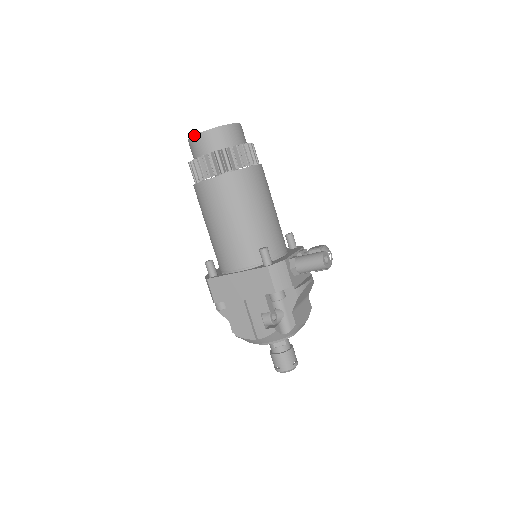
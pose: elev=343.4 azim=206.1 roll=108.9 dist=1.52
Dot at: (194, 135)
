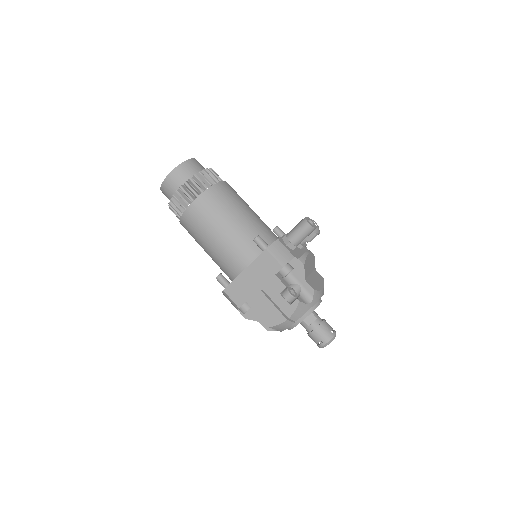
Dot at: (163, 181)
